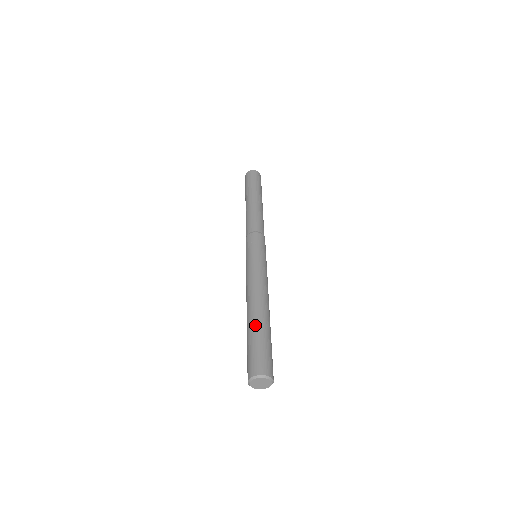
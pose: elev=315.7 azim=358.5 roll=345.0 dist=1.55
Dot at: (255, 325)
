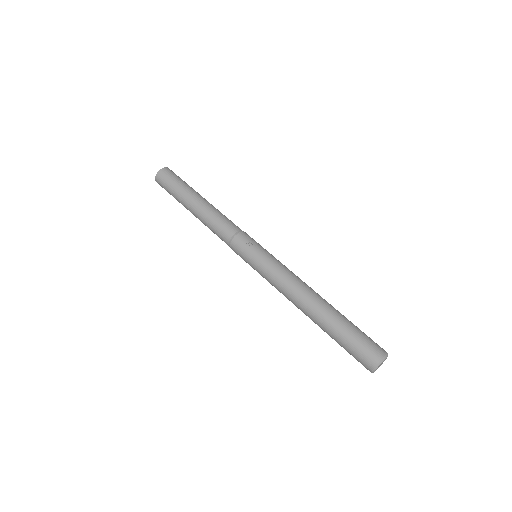
Dot at: (334, 319)
